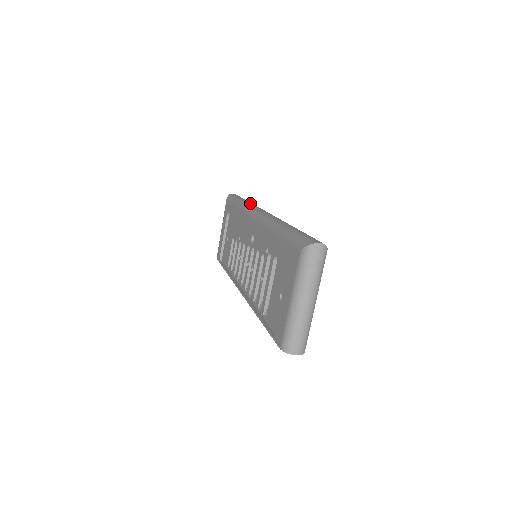
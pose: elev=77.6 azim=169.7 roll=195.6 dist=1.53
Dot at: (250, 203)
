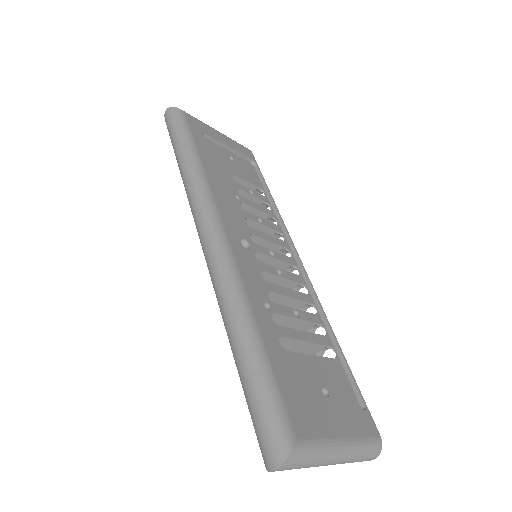
Dot at: (186, 183)
